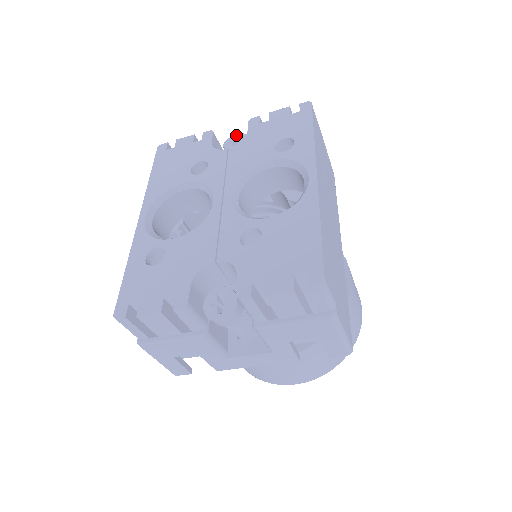
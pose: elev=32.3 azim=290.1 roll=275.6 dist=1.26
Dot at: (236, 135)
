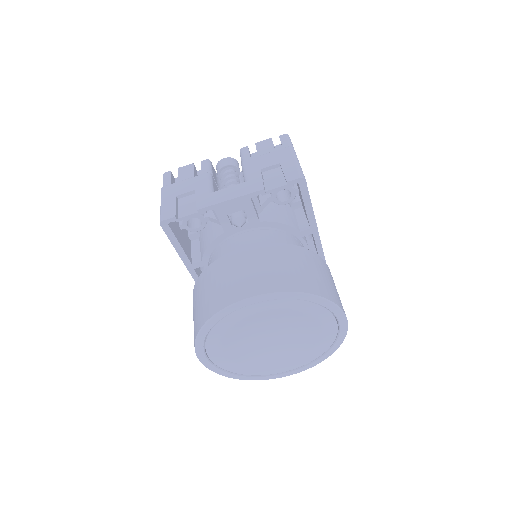
Dot at: occluded
